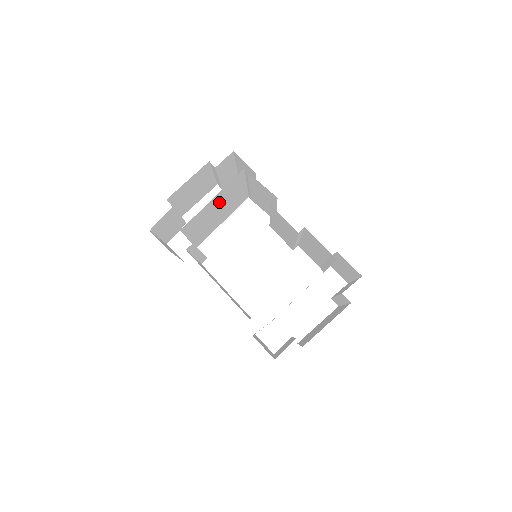
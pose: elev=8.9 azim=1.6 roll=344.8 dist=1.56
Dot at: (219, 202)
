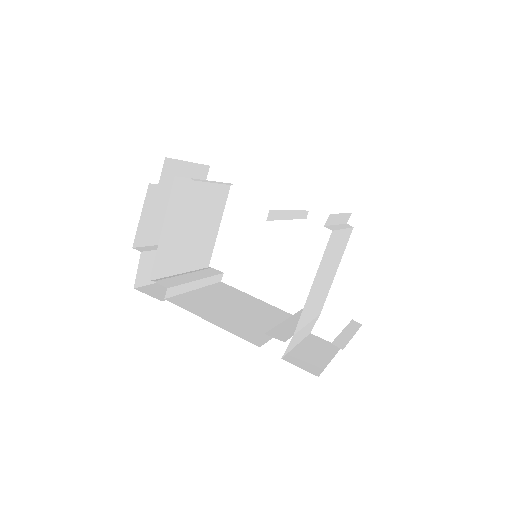
Dot at: (181, 222)
